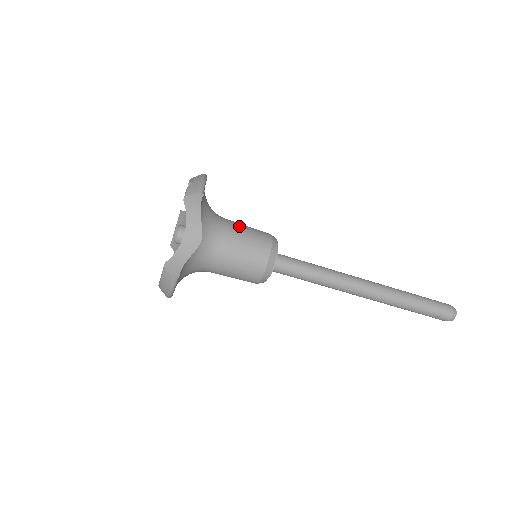
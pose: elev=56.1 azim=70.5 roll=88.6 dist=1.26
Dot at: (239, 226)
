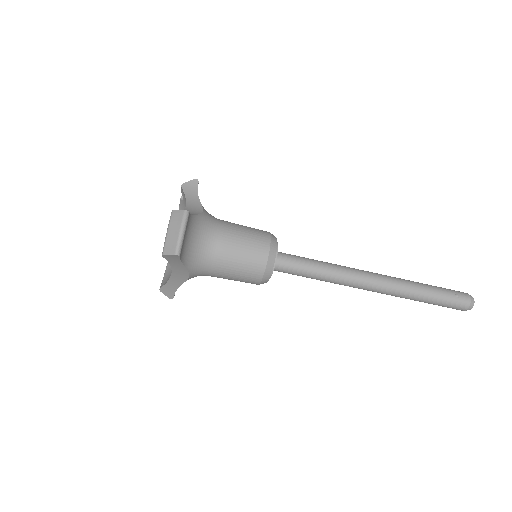
Dot at: occluded
